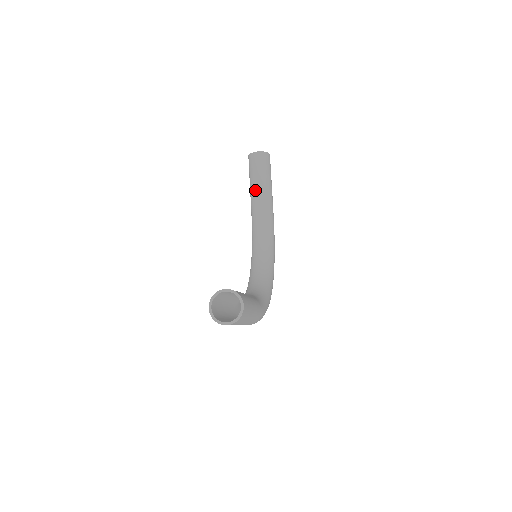
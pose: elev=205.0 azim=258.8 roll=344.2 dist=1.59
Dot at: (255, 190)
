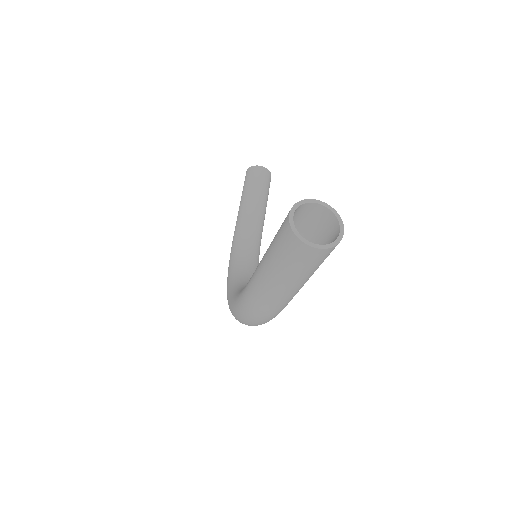
Dot at: (250, 201)
